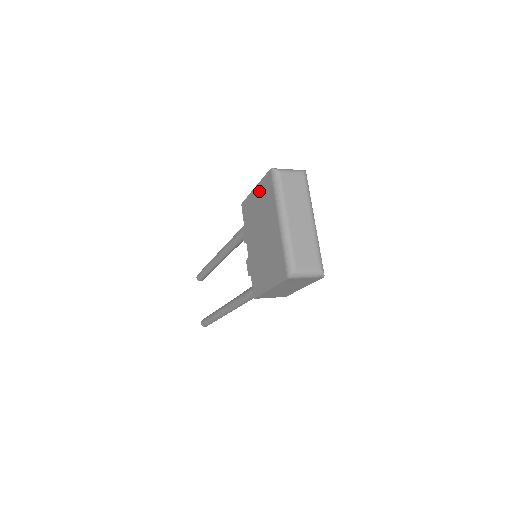
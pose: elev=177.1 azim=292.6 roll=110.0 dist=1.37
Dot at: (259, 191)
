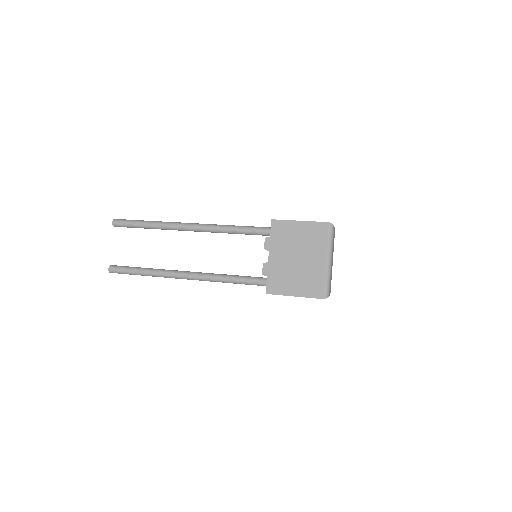
Dot at: (307, 227)
